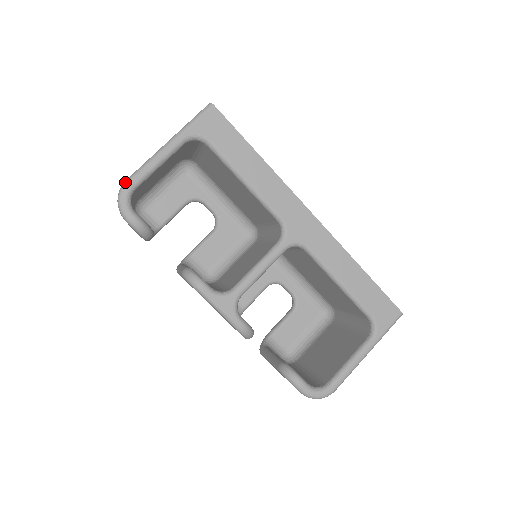
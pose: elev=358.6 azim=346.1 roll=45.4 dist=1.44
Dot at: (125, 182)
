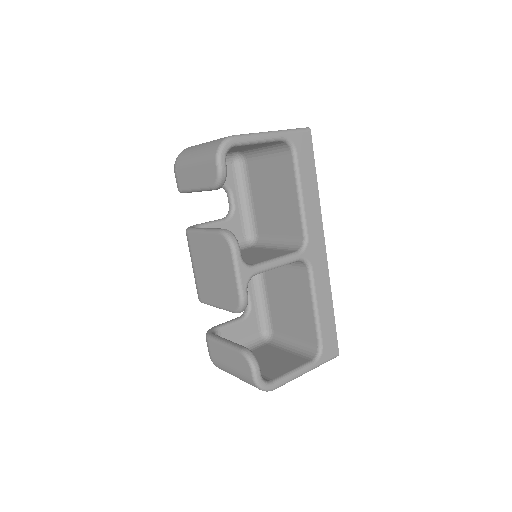
Dot at: (233, 136)
